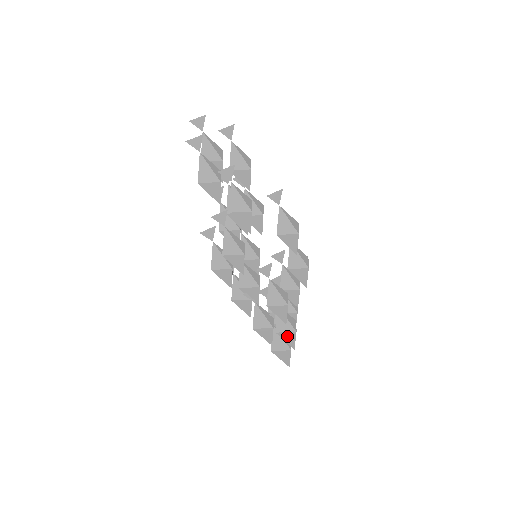
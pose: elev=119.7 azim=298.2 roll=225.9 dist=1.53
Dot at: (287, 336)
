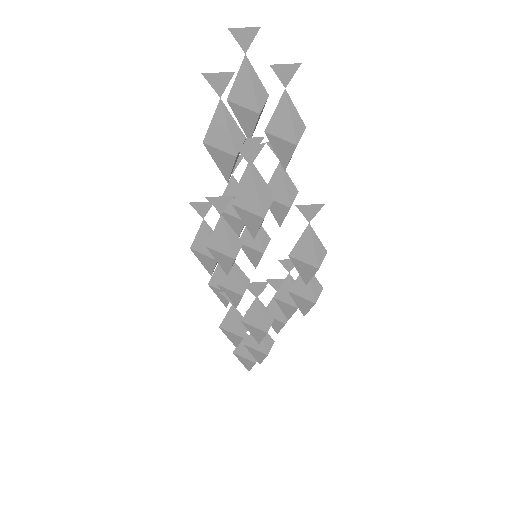
Dot at: (256, 352)
